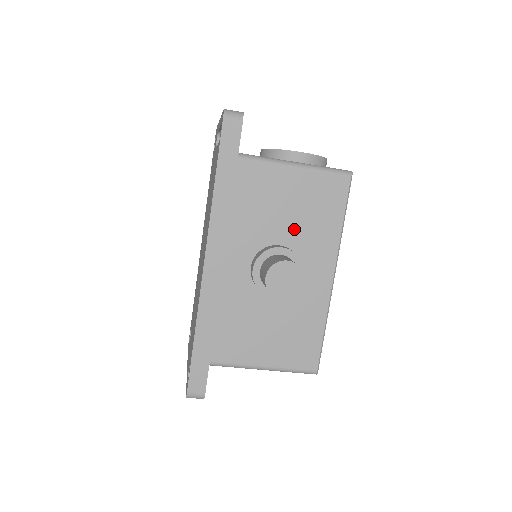
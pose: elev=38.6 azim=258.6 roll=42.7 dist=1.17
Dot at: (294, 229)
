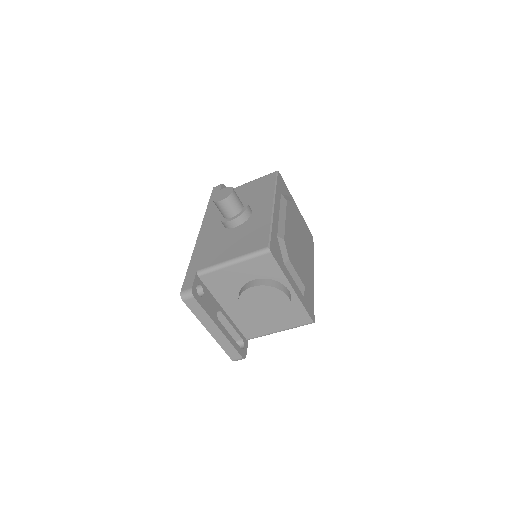
Dot at: (247, 200)
